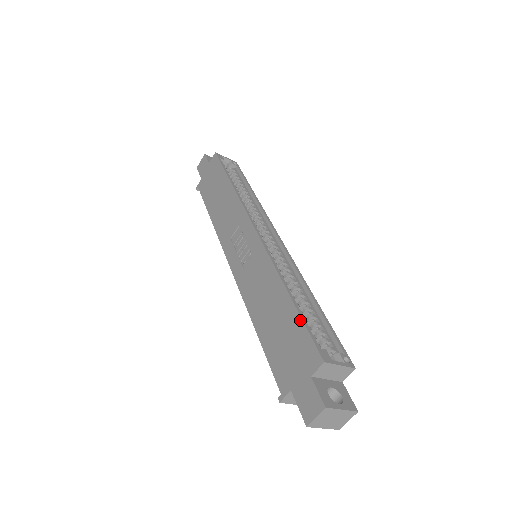
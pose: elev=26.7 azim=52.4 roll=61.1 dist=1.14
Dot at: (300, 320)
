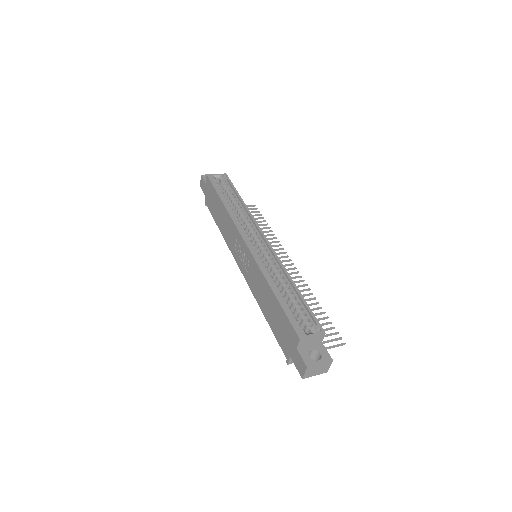
Dot at: (283, 312)
